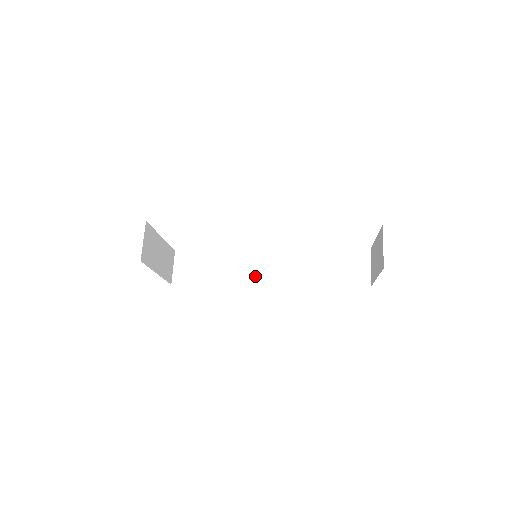
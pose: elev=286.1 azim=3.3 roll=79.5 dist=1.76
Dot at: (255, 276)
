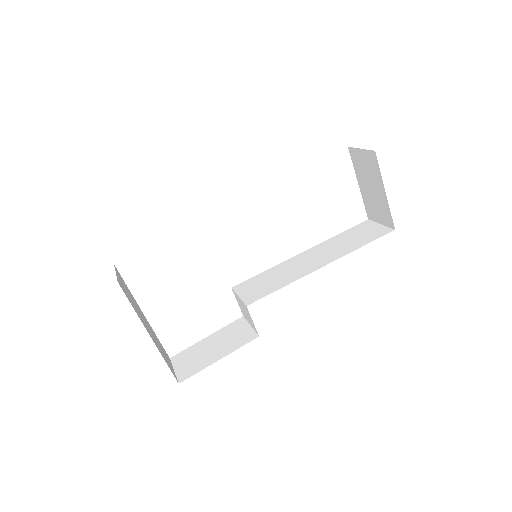
Dot at: (270, 290)
